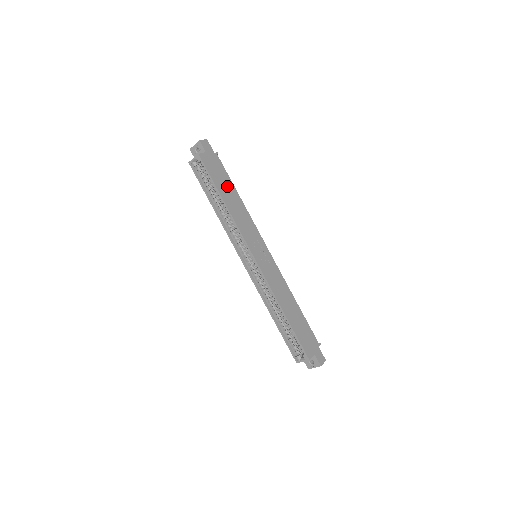
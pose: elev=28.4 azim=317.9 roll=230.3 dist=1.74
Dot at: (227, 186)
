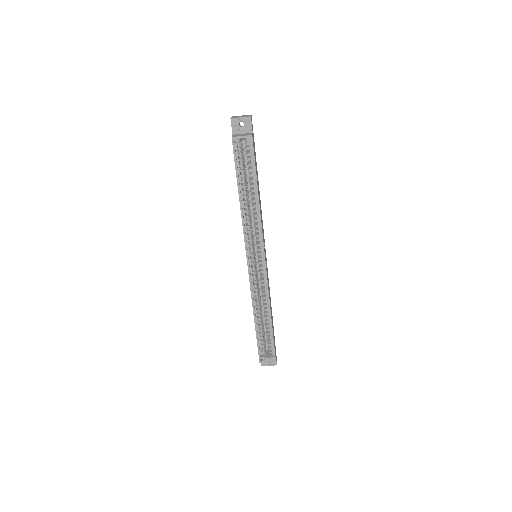
Dot at: (257, 177)
